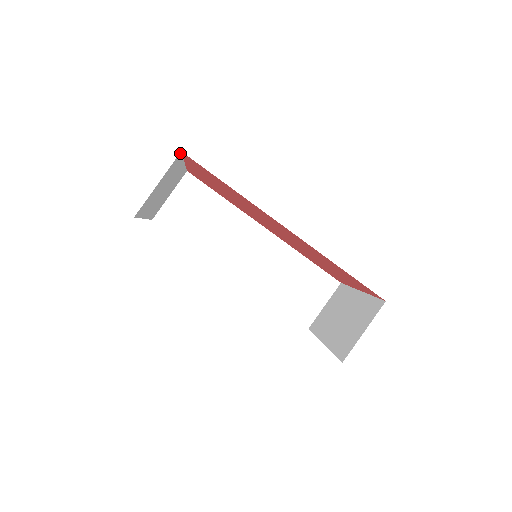
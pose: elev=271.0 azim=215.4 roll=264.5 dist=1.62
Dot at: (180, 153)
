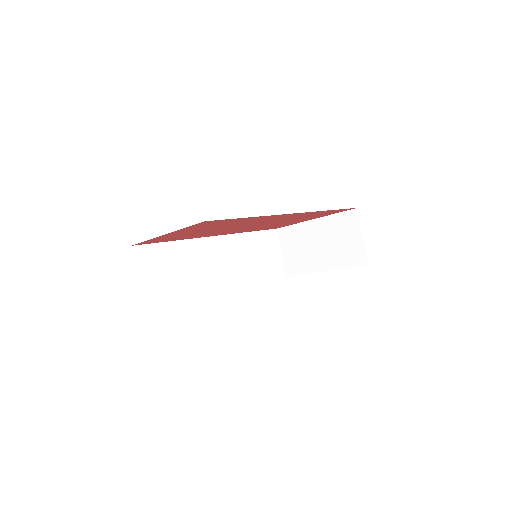
Dot at: occluded
